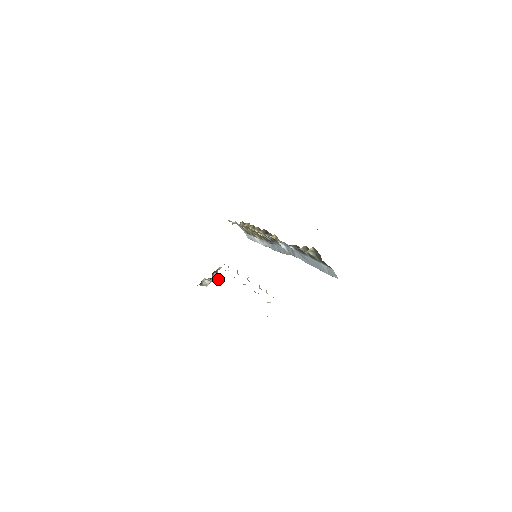
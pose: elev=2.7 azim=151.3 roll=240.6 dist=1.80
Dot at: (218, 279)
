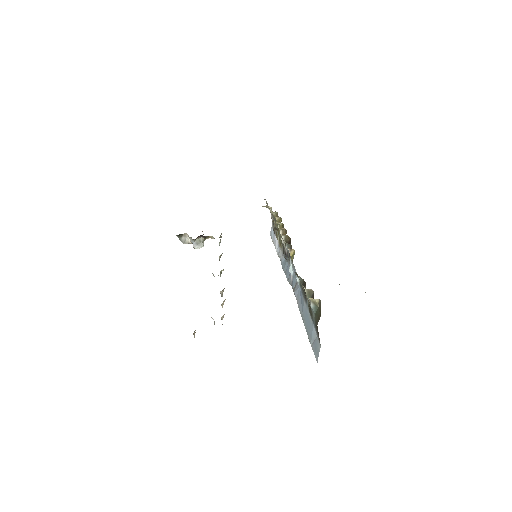
Dot at: (200, 246)
